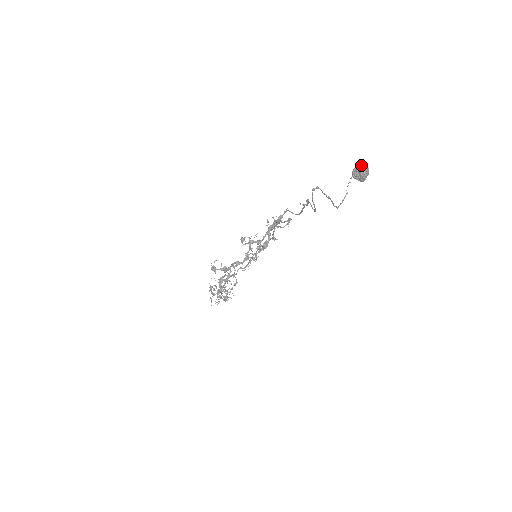
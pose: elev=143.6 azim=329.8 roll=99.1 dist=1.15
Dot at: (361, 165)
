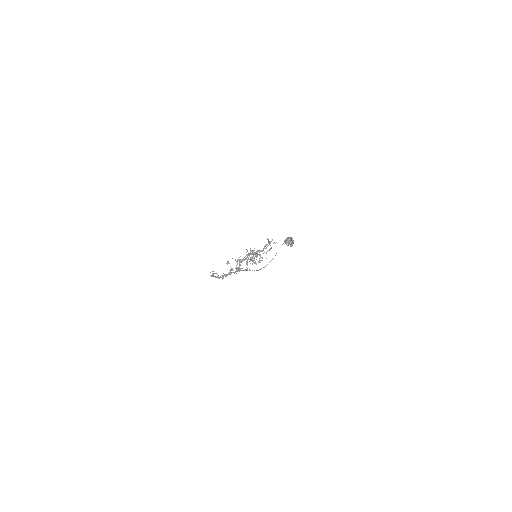
Dot at: (290, 237)
